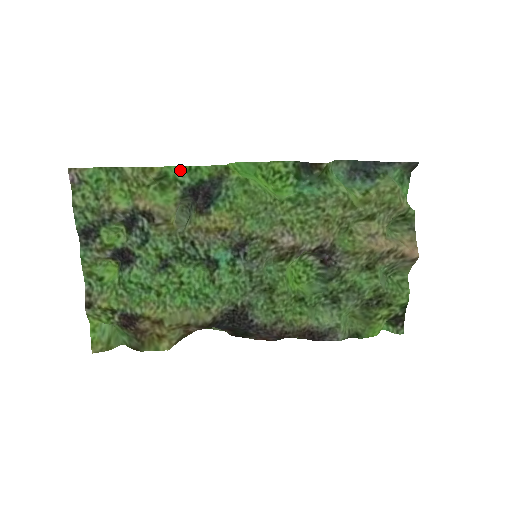
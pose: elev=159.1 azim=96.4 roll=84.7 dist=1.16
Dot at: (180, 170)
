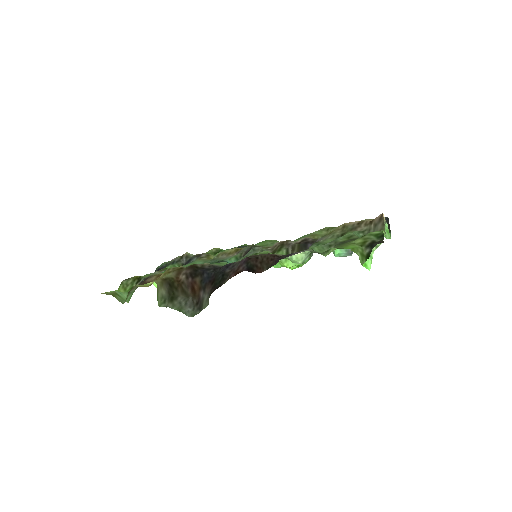
Dot at: occluded
